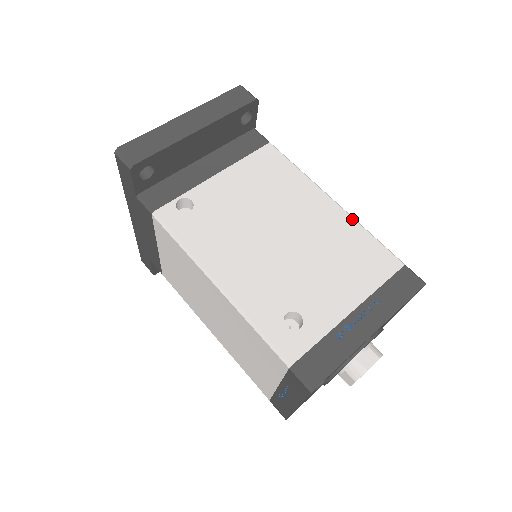
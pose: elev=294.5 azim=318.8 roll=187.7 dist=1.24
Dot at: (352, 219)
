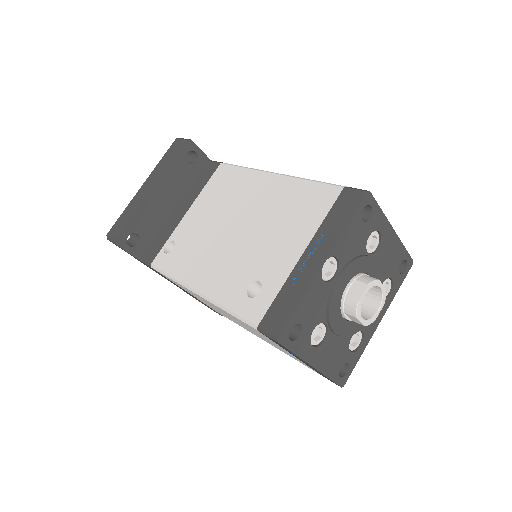
Dot at: (291, 178)
